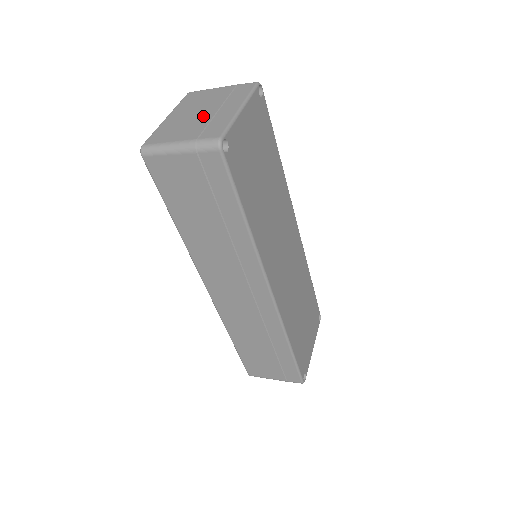
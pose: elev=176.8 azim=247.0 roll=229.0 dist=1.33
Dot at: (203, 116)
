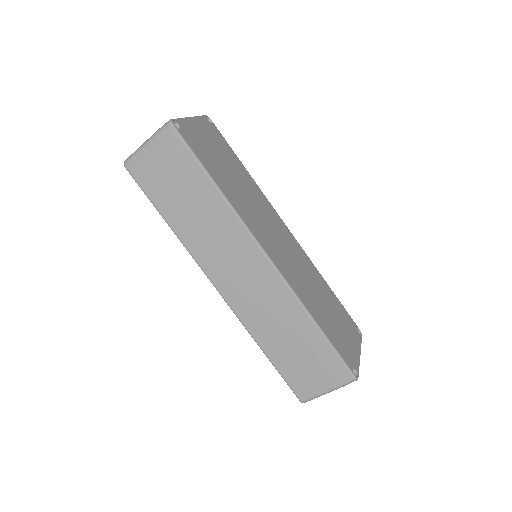
Dot at: occluded
